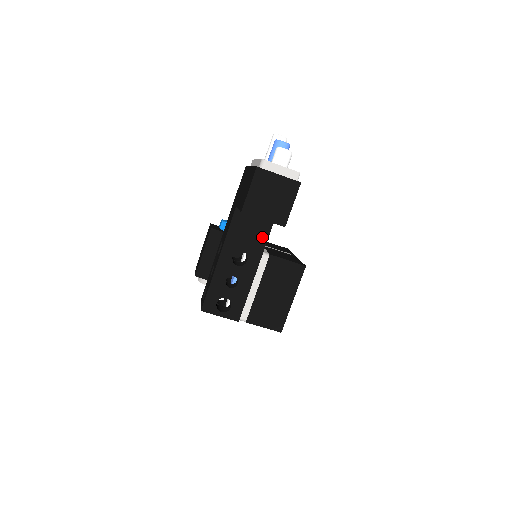
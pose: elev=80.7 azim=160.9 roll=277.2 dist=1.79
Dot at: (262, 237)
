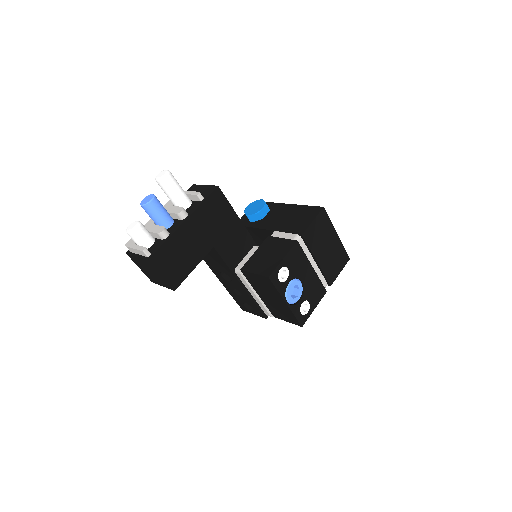
Dot at: (221, 261)
